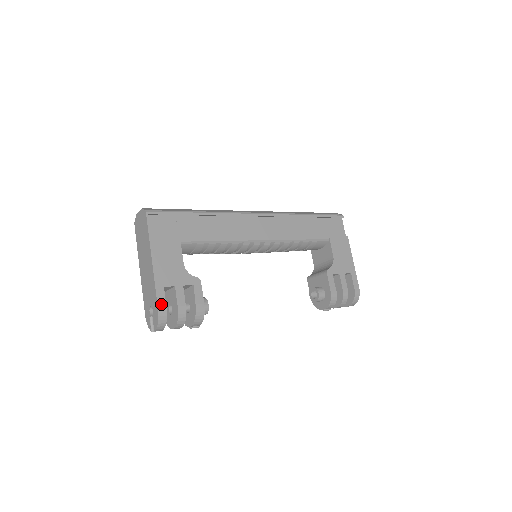
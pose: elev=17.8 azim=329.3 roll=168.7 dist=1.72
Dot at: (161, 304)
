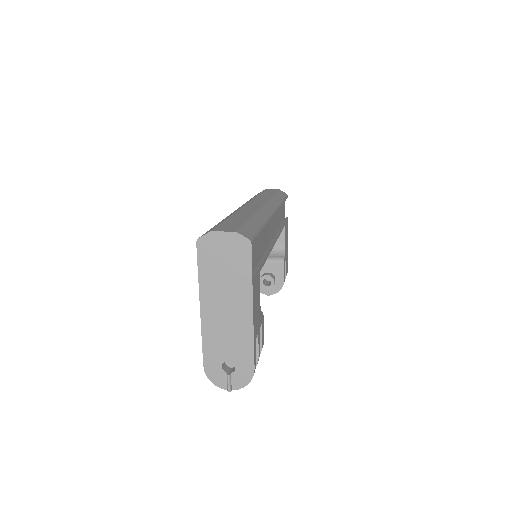
Dot at: (255, 362)
